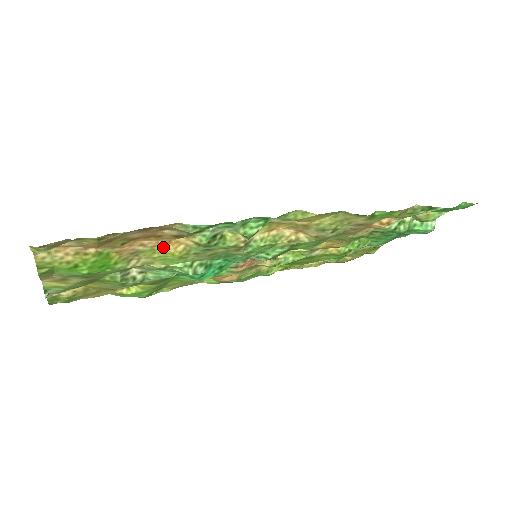
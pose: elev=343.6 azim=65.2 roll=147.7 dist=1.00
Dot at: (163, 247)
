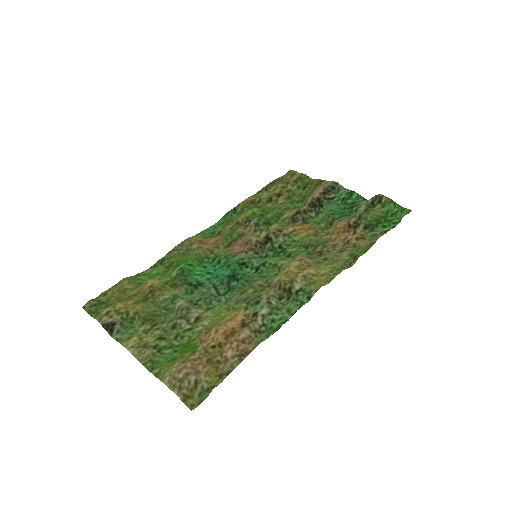
Dot at: (225, 320)
